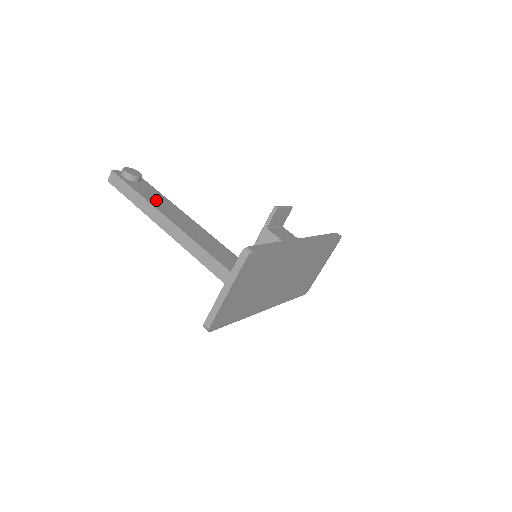
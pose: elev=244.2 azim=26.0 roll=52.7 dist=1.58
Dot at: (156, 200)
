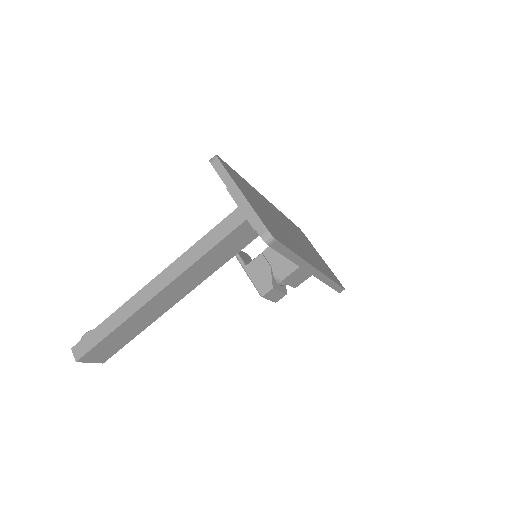
Dot at: occluded
